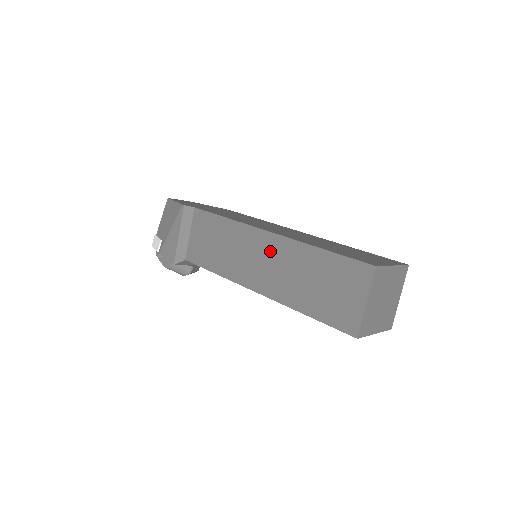
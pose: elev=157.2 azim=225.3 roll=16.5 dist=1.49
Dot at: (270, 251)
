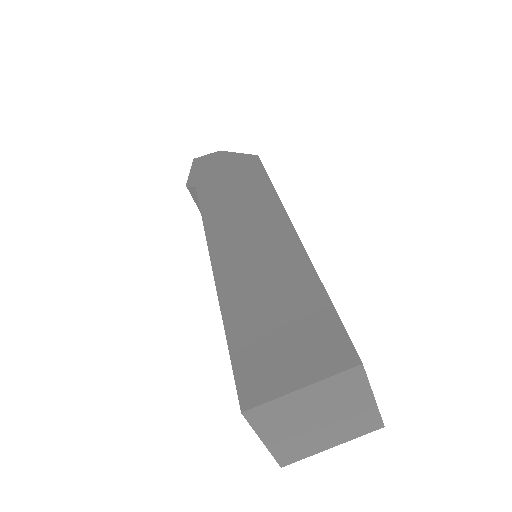
Dot at: occluded
